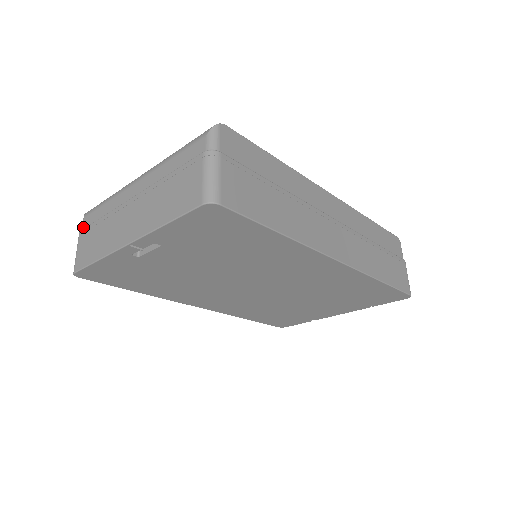
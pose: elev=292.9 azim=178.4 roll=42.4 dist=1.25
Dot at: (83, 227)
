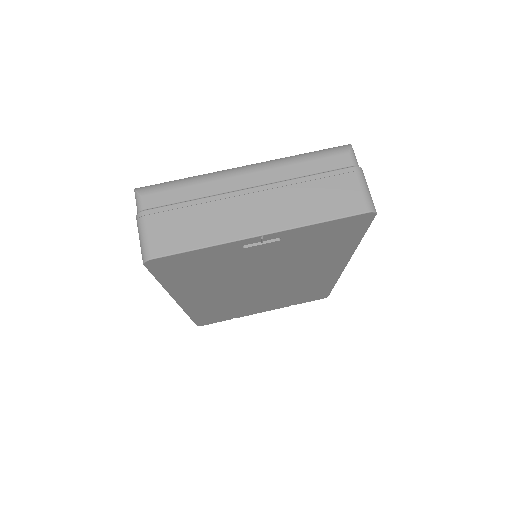
Dot at: (146, 206)
